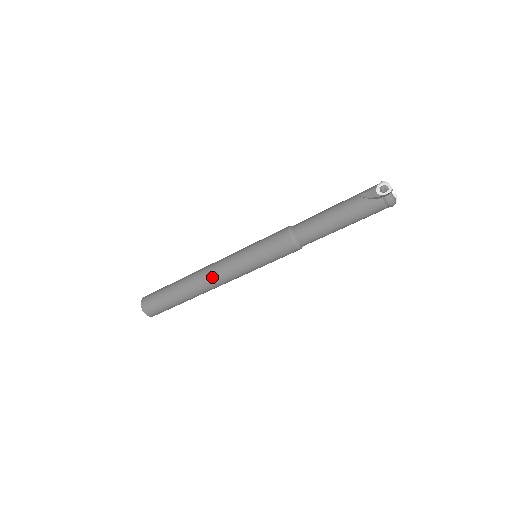
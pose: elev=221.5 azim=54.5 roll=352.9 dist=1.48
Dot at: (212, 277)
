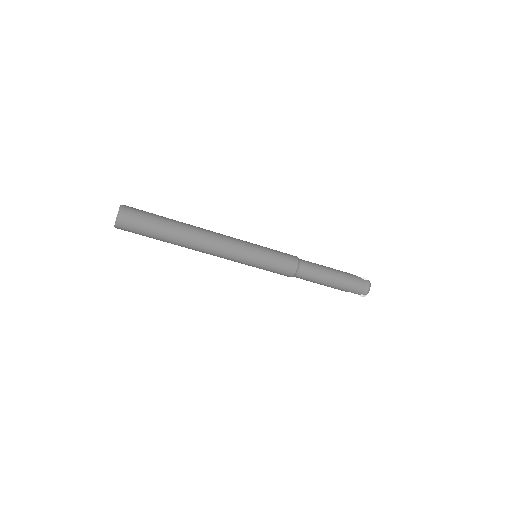
Dot at: (218, 235)
